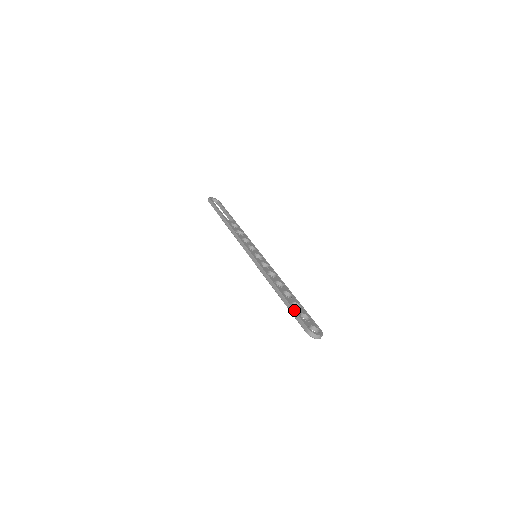
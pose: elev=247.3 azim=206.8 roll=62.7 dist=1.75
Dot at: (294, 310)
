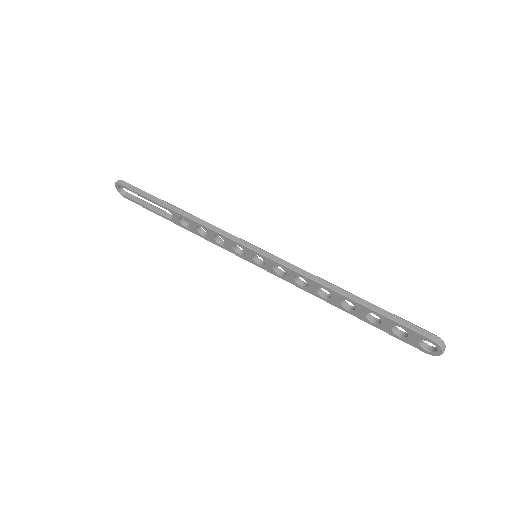
Dot at: occluded
